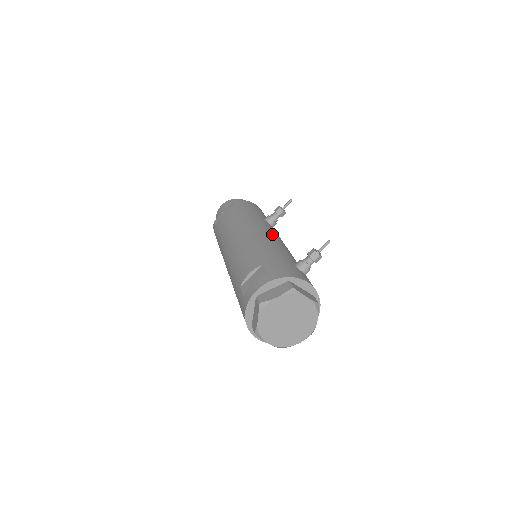
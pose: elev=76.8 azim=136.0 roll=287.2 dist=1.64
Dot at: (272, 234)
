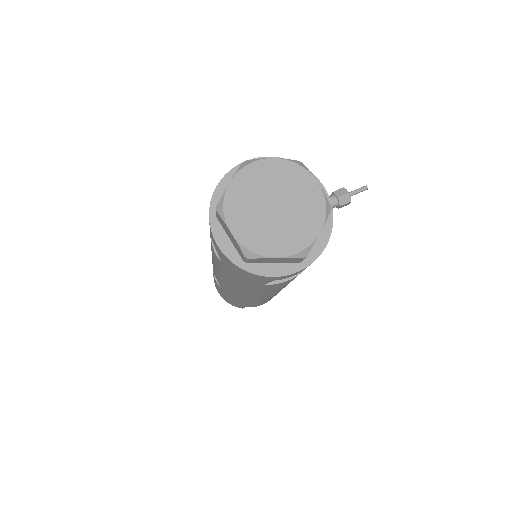
Dot at: occluded
